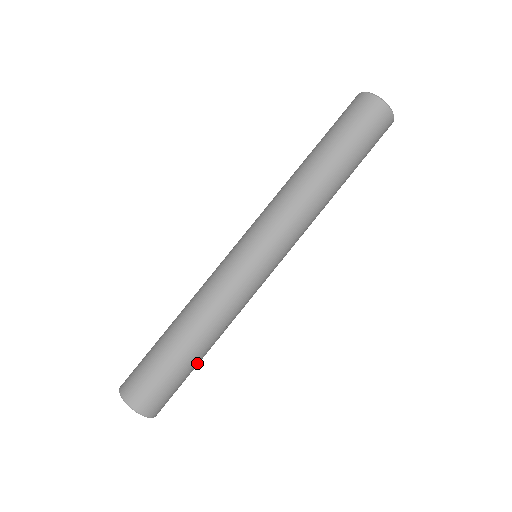
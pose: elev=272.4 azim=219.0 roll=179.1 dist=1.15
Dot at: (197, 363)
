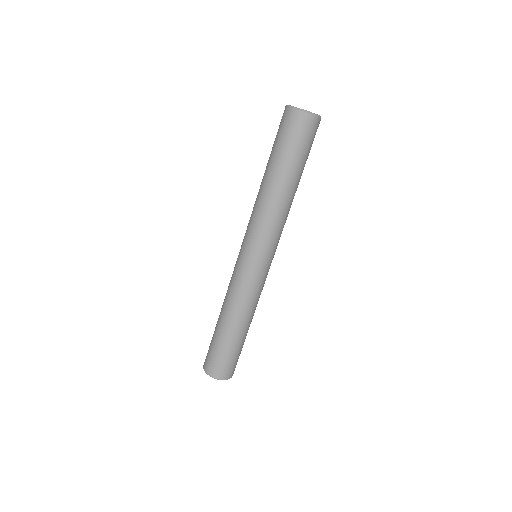
Dot at: (244, 339)
